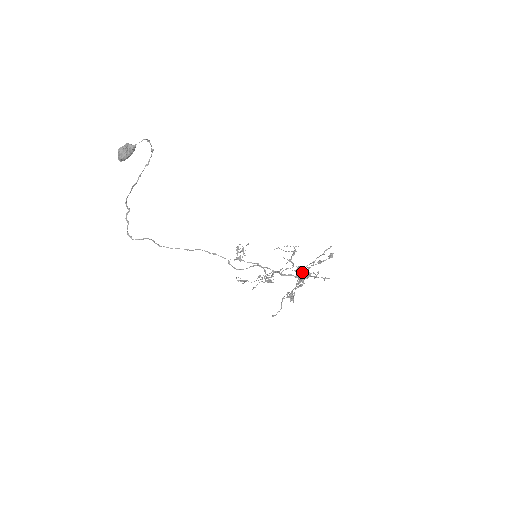
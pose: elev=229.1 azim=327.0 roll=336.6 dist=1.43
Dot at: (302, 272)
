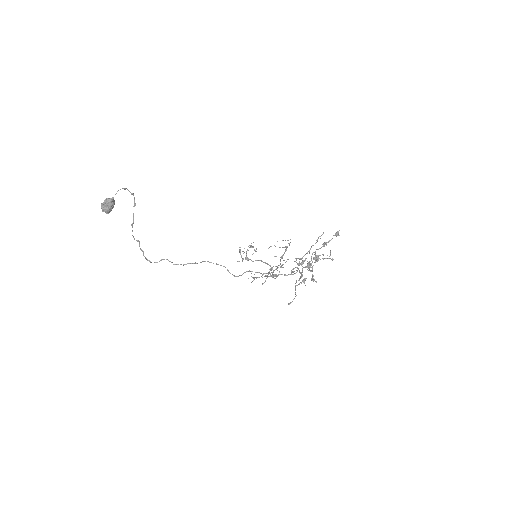
Dot at: (299, 264)
